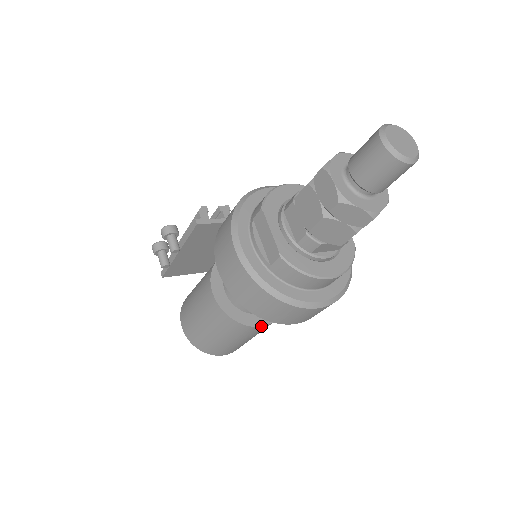
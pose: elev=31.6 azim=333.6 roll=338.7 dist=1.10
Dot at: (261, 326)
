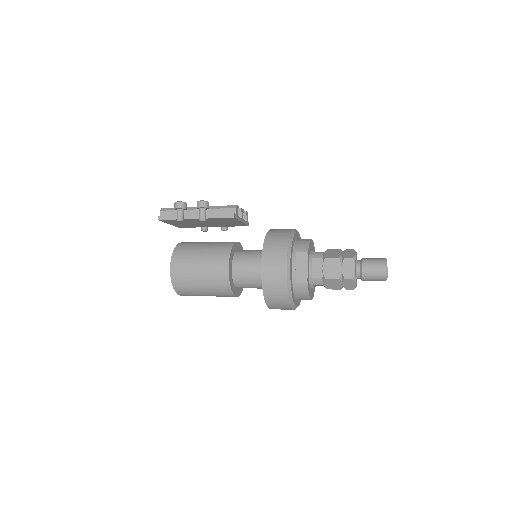
Dot at: (237, 296)
